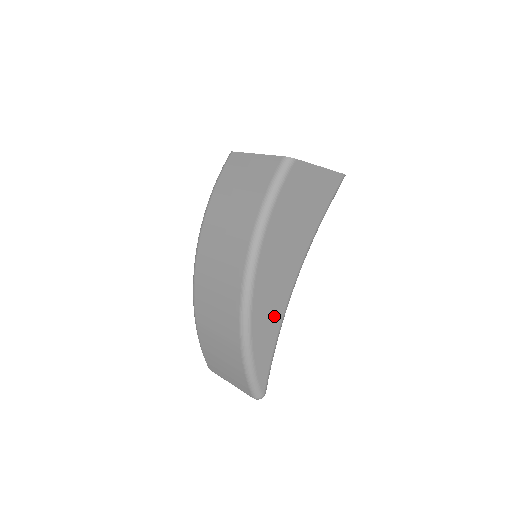
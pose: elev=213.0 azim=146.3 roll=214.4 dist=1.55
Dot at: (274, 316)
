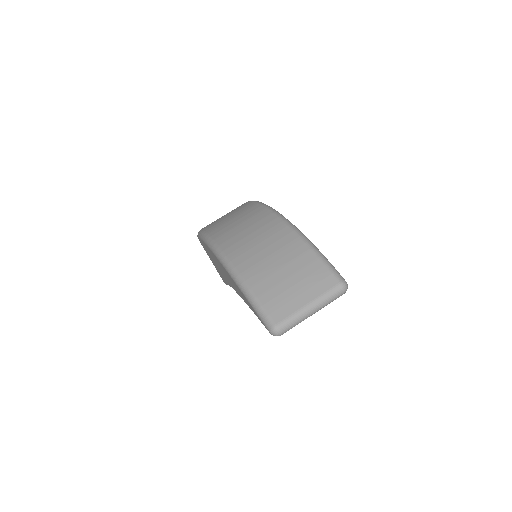
Dot at: occluded
